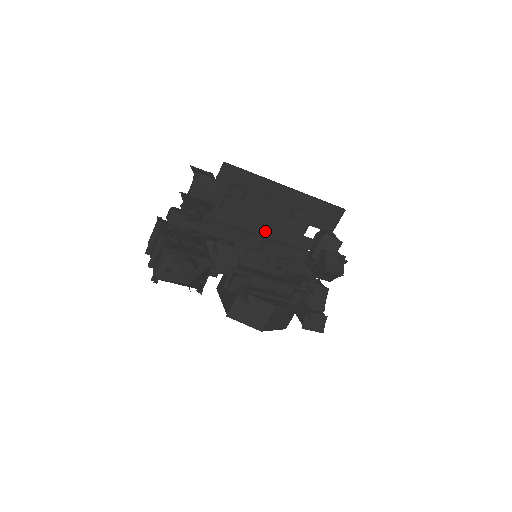
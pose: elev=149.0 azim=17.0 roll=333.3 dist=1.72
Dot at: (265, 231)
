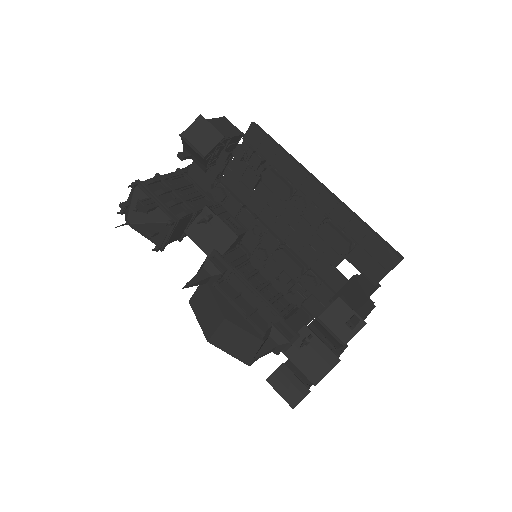
Dot at: (287, 235)
